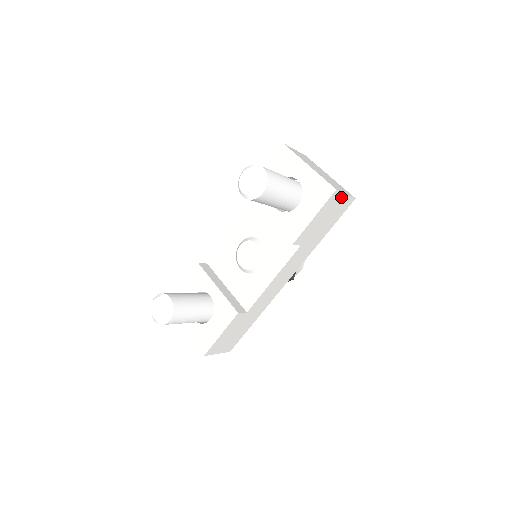
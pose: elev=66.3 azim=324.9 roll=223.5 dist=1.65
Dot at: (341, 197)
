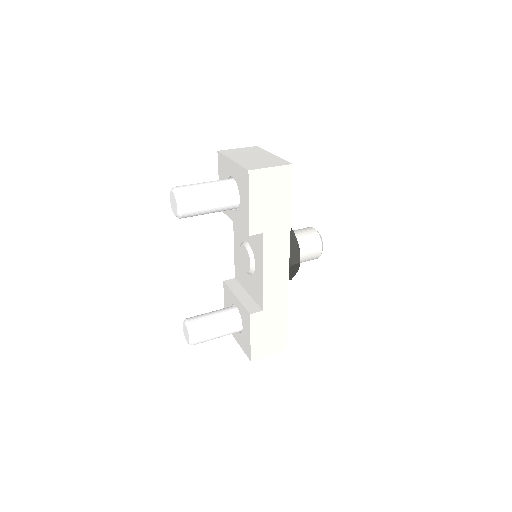
Dot at: (267, 173)
